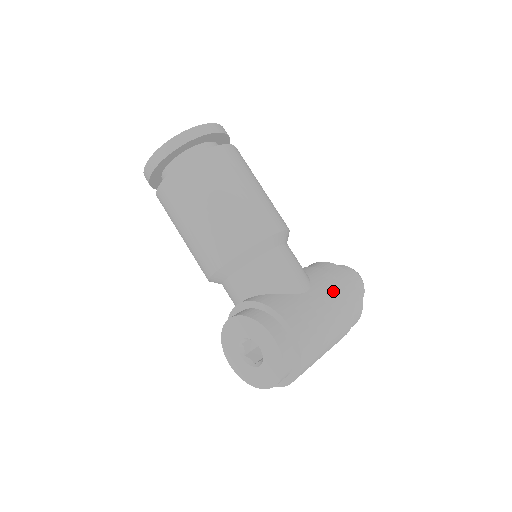
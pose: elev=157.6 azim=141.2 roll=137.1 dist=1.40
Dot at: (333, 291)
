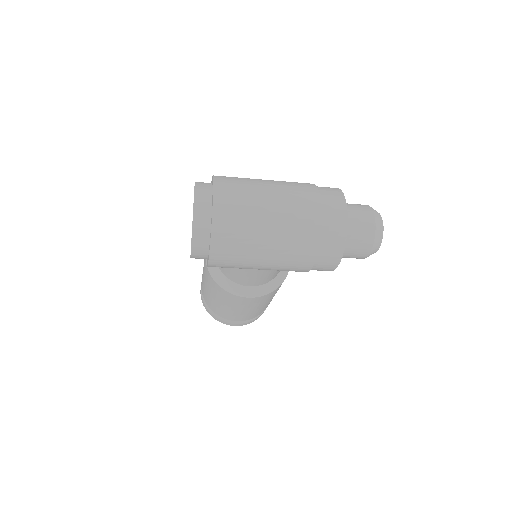
Dot at: occluded
